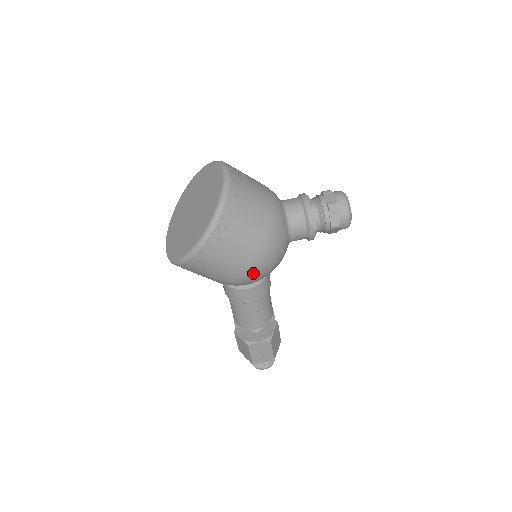
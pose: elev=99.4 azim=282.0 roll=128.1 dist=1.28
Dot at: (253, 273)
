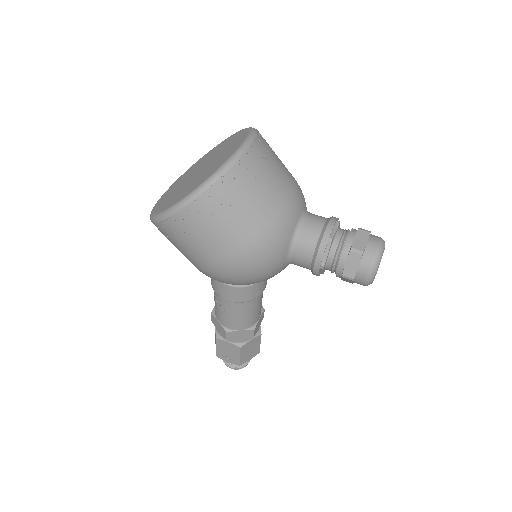
Dot at: (222, 274)
